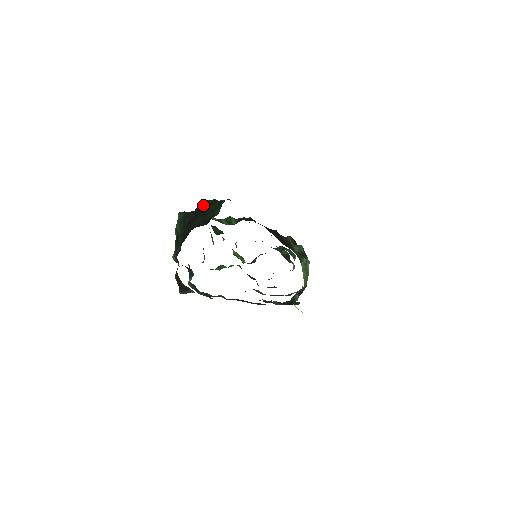
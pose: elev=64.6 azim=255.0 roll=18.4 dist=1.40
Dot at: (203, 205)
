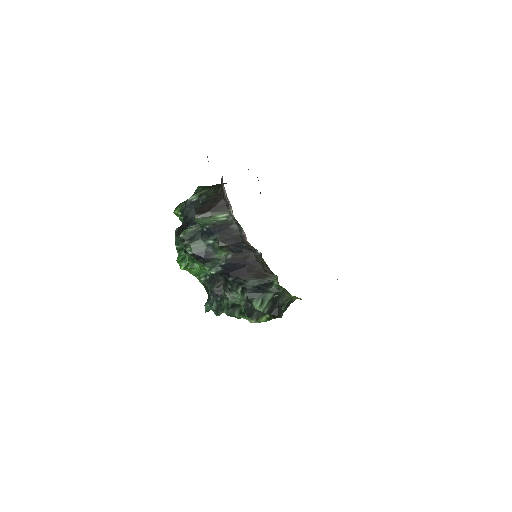
Dot at: occluded
